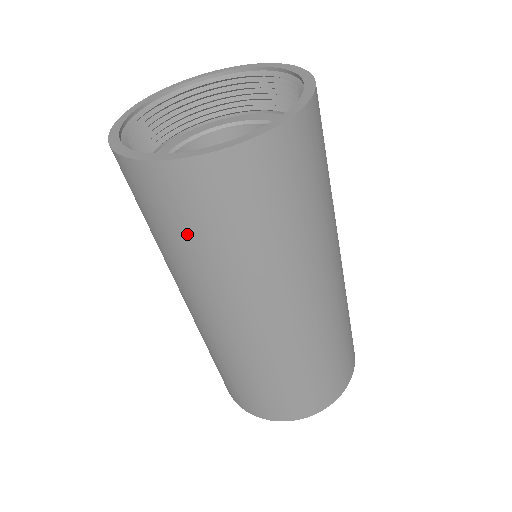
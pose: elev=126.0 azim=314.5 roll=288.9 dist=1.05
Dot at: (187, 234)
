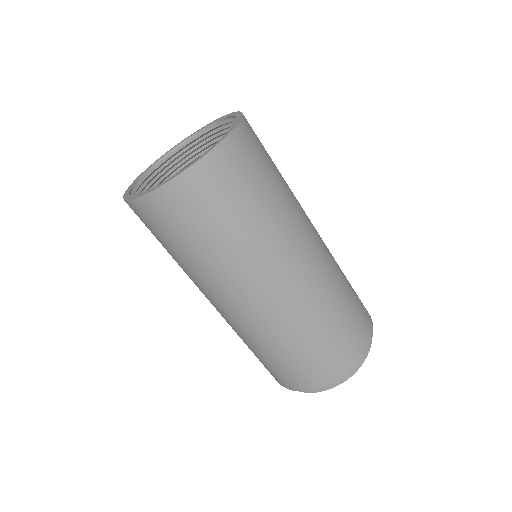
Dot at: (227, 215)
